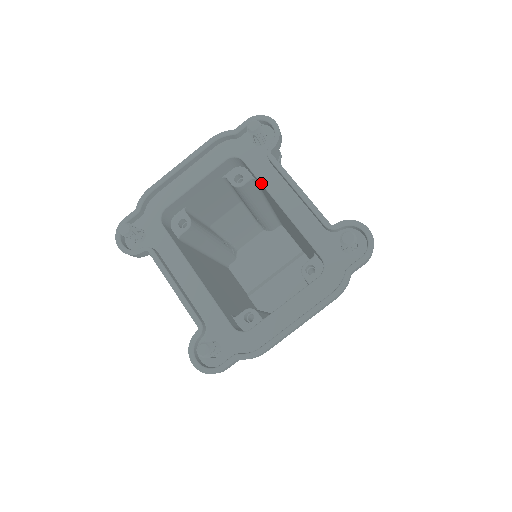
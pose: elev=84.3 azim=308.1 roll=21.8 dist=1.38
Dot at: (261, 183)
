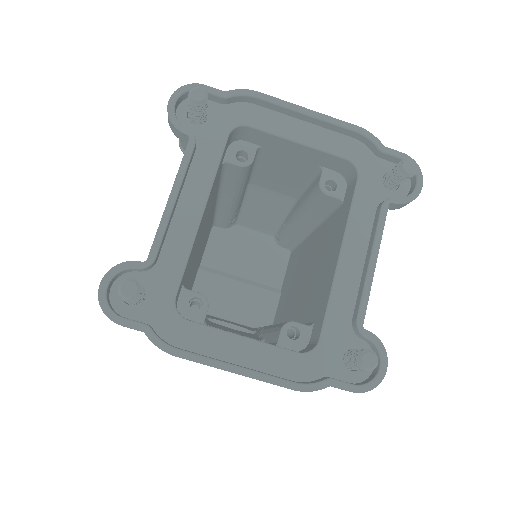
Dot at: (349, 215)
